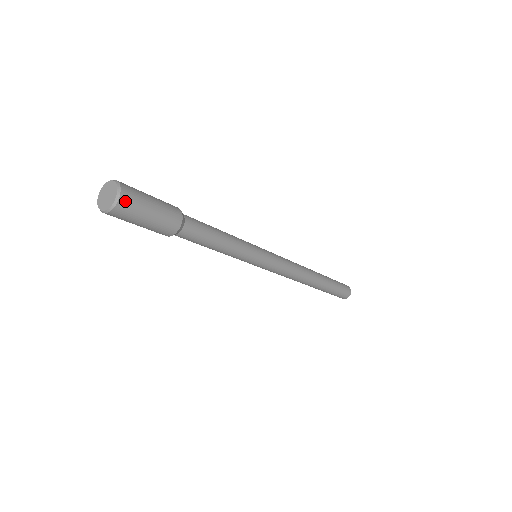
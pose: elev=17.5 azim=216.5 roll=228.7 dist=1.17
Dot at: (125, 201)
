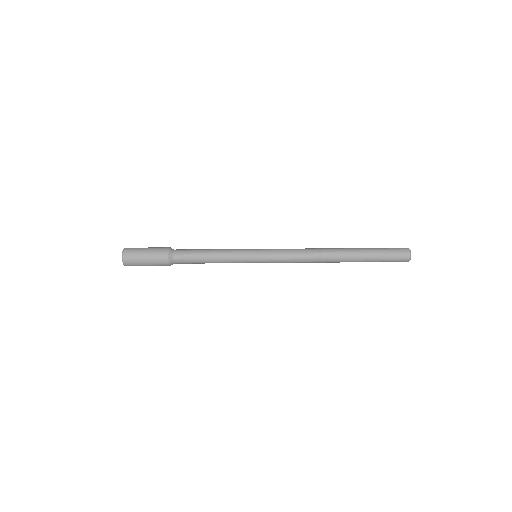
Dot at: (127, 253)
